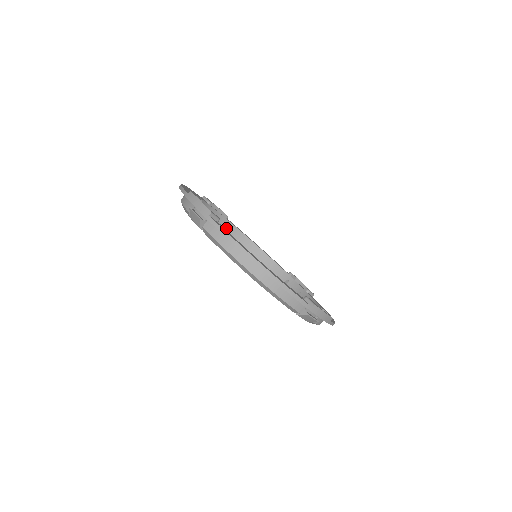
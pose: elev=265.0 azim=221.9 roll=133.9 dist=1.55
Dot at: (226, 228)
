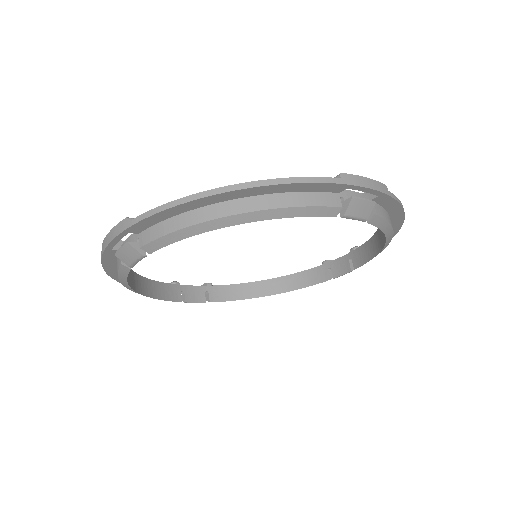
Dot at: (221, 295)
